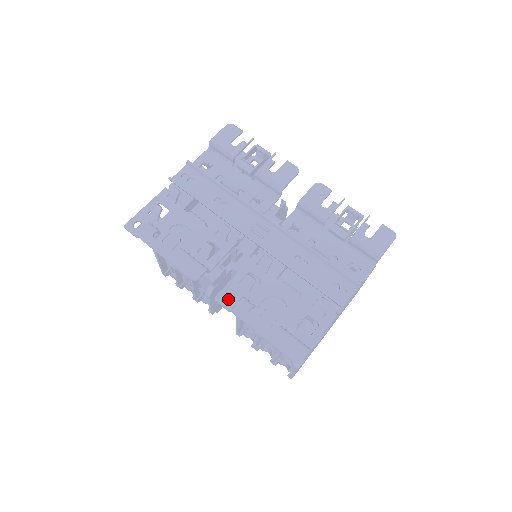
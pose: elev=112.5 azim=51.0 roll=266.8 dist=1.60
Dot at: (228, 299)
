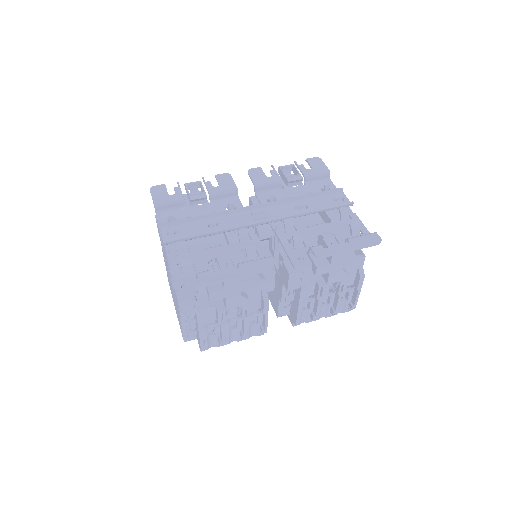
Dot at: (293, 272)
